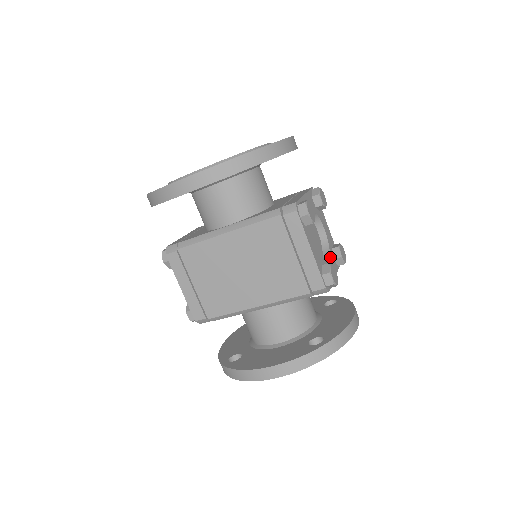
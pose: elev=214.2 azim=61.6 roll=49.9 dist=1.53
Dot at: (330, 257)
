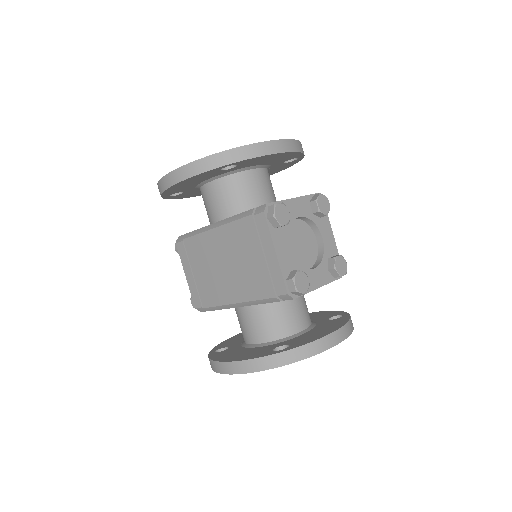
Dot at: (319, 266)
